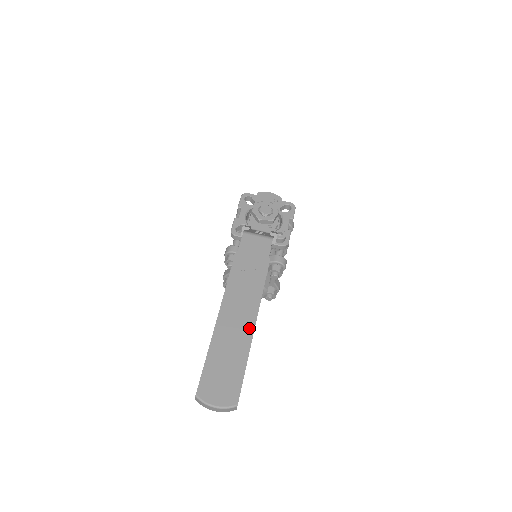
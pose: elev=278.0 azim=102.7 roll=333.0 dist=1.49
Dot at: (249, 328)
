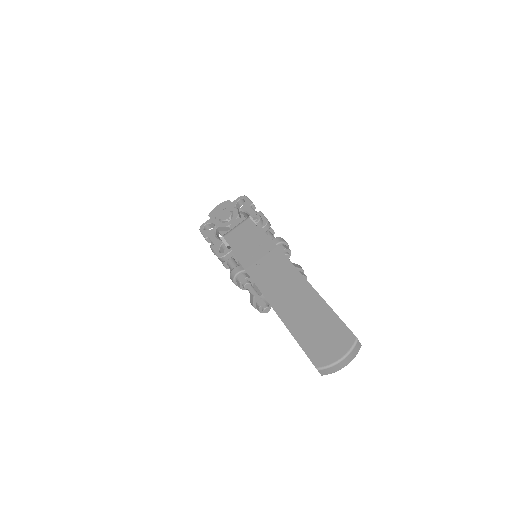
Dot at: (301, 283)
